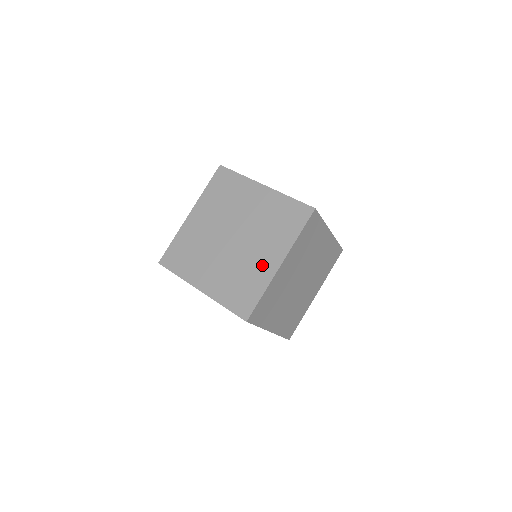
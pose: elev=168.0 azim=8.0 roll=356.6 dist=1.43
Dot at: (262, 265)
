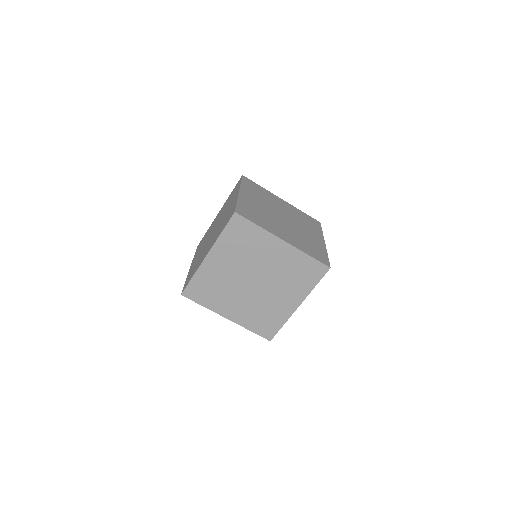
Dot at: (204, 255)
